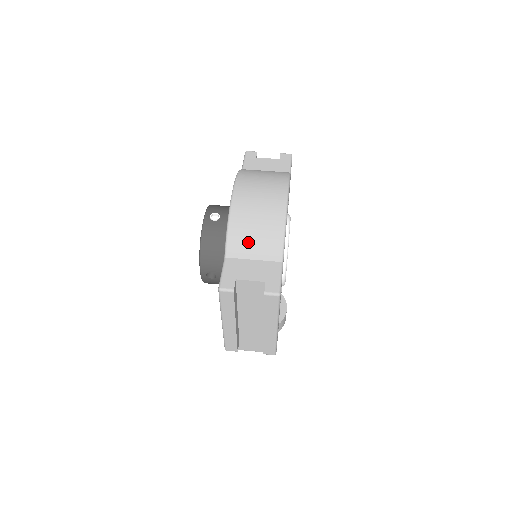
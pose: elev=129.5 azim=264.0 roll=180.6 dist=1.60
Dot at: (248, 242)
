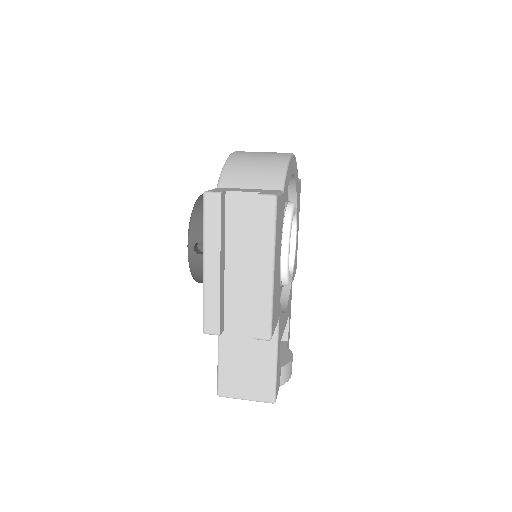
Dot at: (245, 174)
